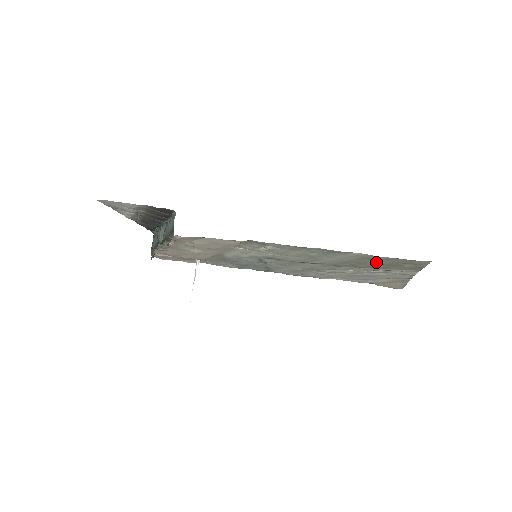
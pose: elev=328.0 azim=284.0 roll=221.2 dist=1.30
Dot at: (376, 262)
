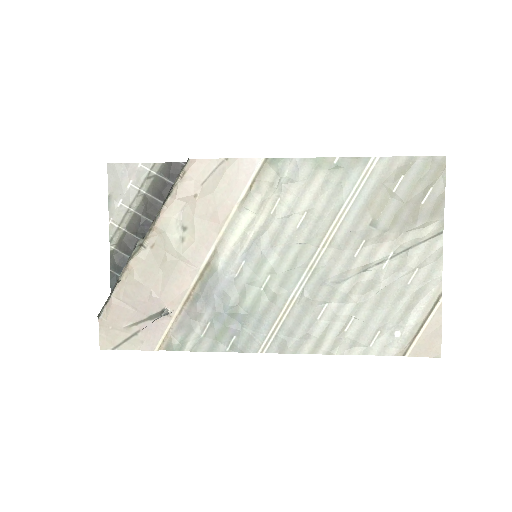
Dot at: (396, 195)
